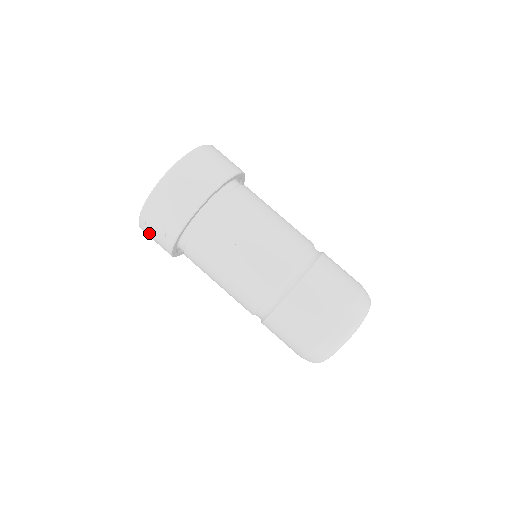
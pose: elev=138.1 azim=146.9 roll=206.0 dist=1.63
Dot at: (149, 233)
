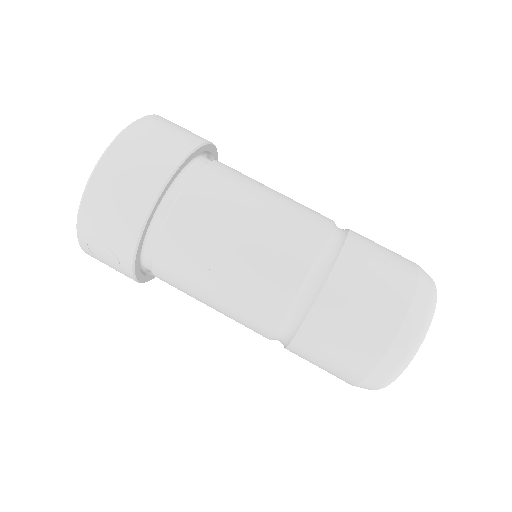
Dot at: (100, 261)
